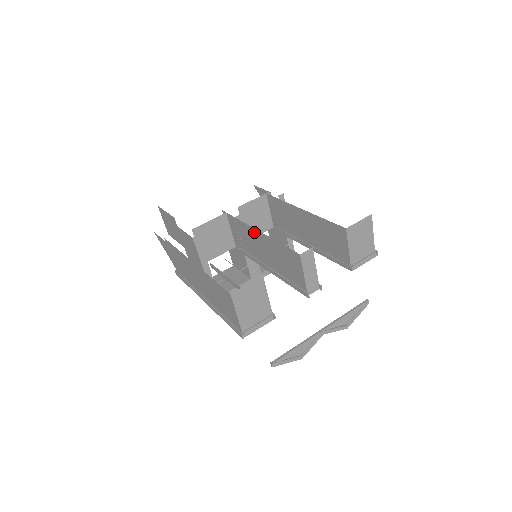
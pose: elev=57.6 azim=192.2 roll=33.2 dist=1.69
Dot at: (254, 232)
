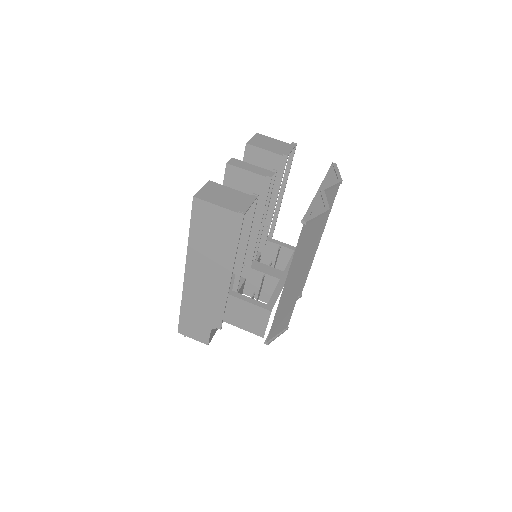
Dot at: occluded
